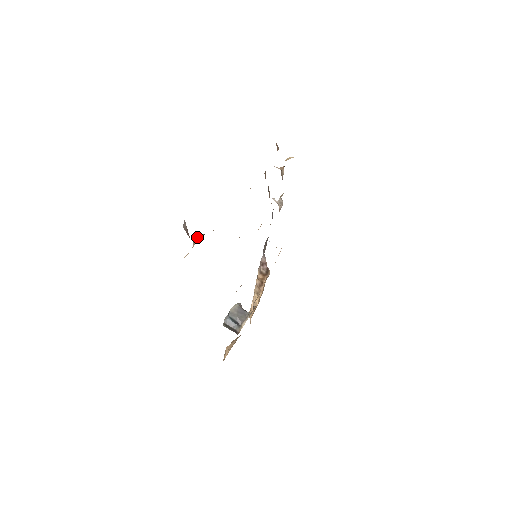
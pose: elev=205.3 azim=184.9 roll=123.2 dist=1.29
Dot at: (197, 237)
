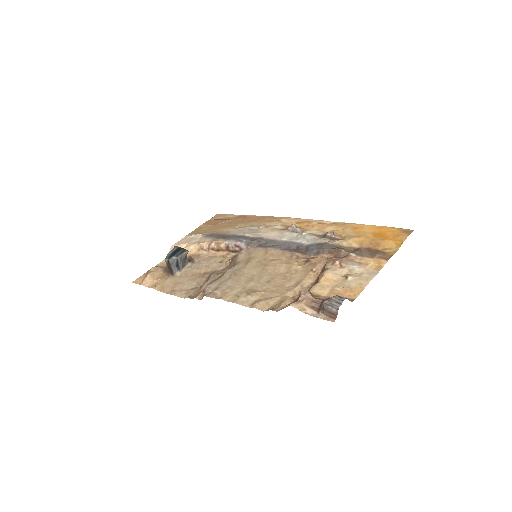
Dot at: (309, 296)
